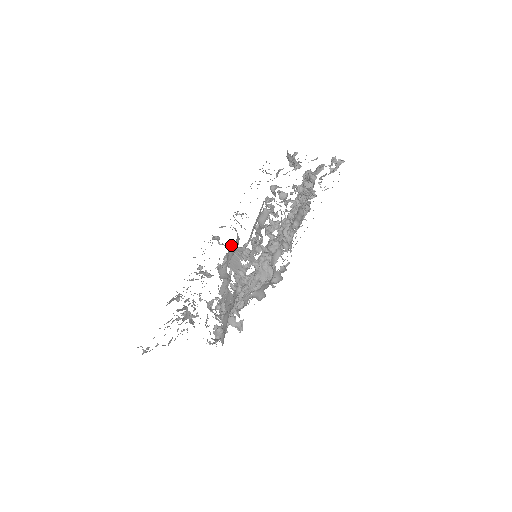
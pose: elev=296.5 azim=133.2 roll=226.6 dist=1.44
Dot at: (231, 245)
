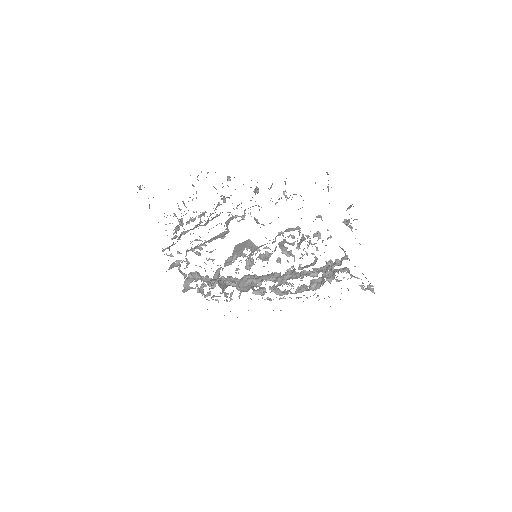
Dot at: occluded
